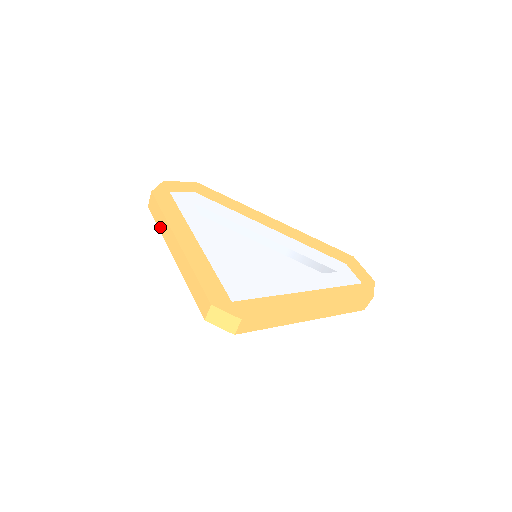
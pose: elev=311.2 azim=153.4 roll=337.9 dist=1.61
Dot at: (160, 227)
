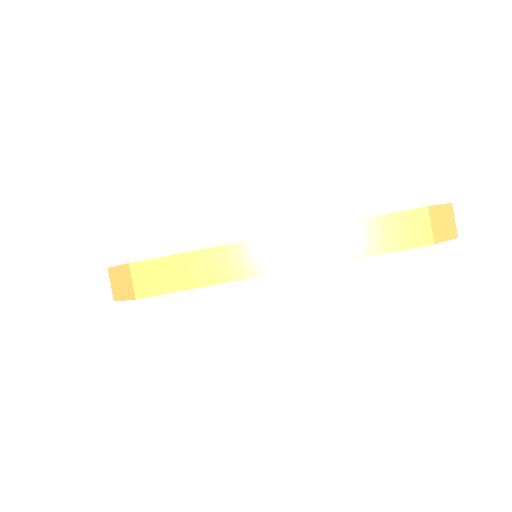
Dot at: occluded
